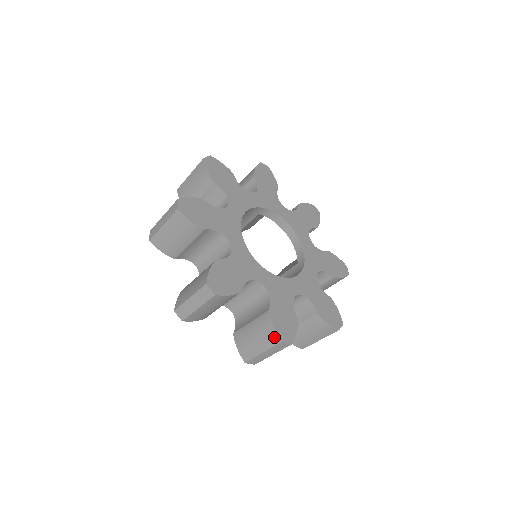
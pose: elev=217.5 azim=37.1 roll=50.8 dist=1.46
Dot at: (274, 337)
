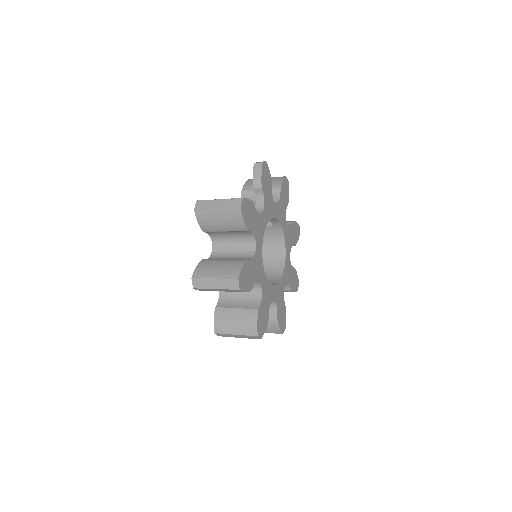
Dot at: occluded
